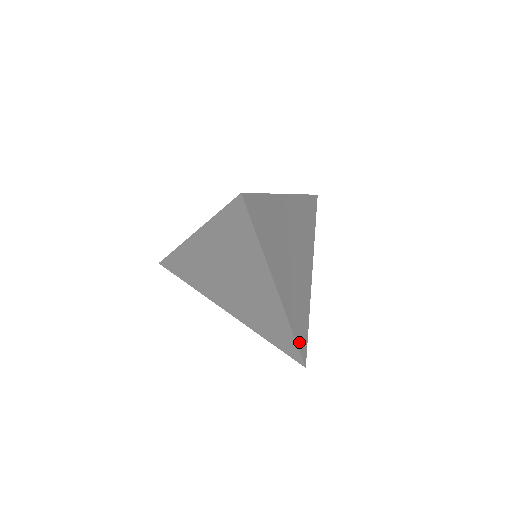
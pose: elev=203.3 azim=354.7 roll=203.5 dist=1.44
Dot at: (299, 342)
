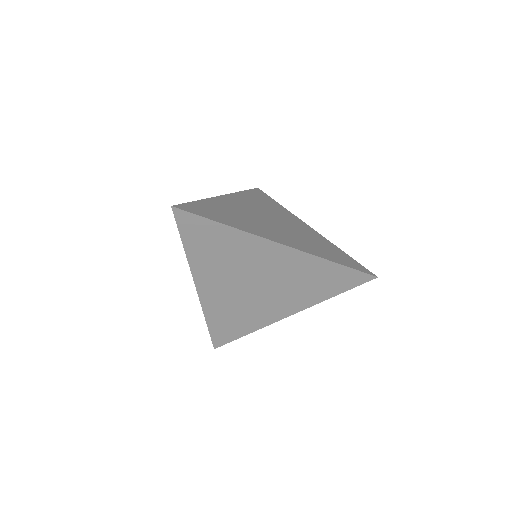
Dot at: (348, 265)
